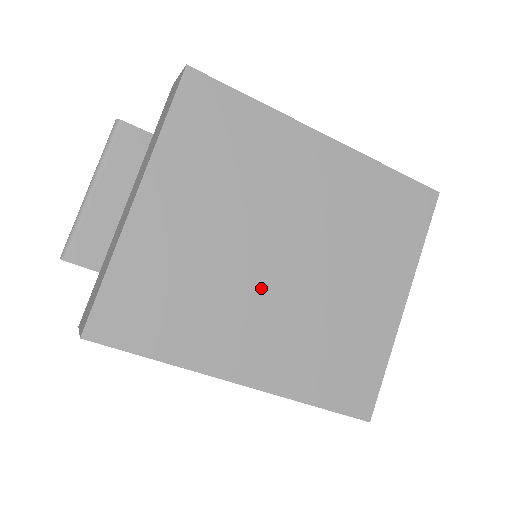
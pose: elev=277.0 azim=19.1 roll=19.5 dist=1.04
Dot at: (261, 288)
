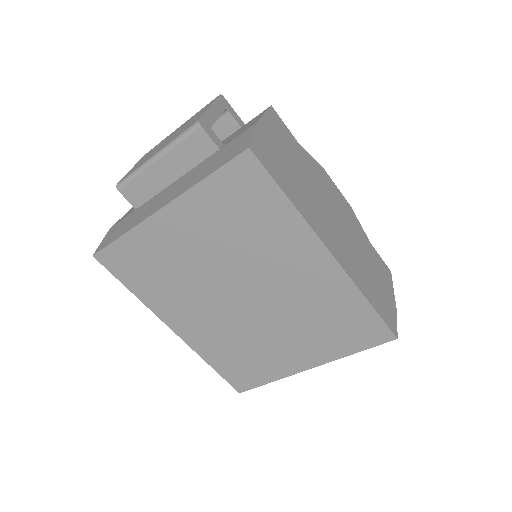
Dot at: (215, 301)
